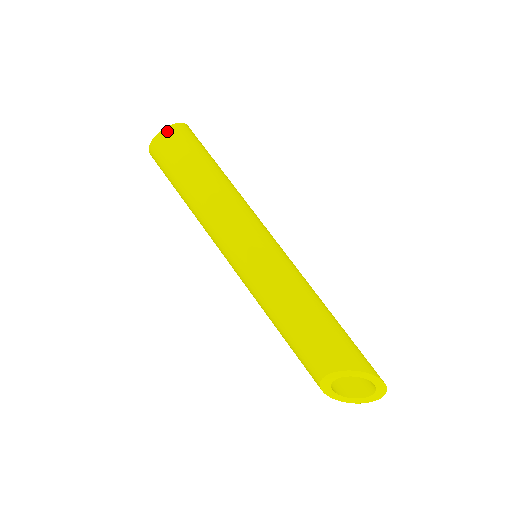
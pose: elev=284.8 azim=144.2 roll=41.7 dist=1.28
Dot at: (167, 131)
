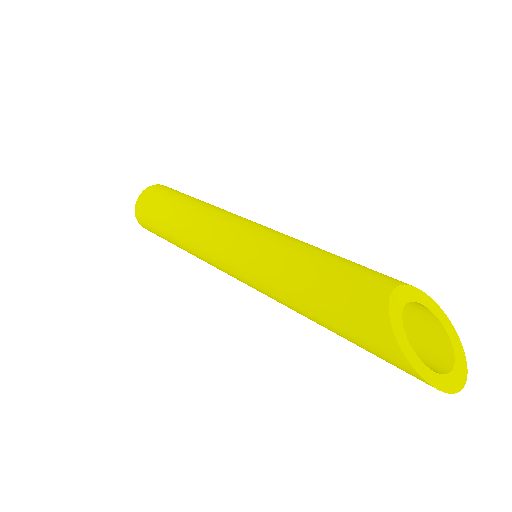
Dot at: occluded
